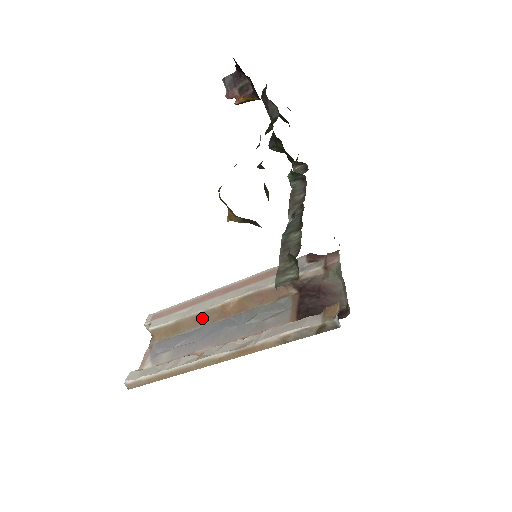
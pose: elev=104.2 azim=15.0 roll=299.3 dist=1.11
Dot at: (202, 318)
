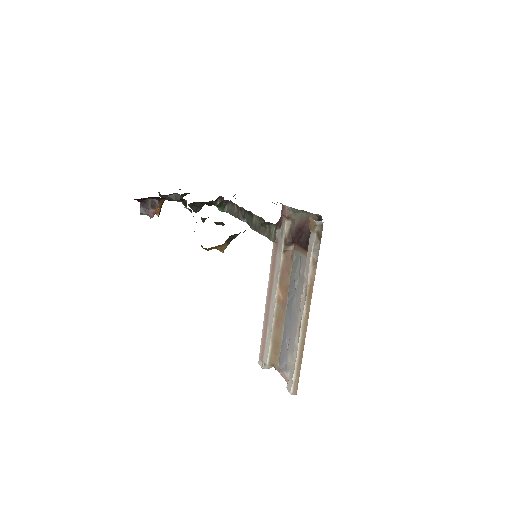
Dot at: (279, 321)
